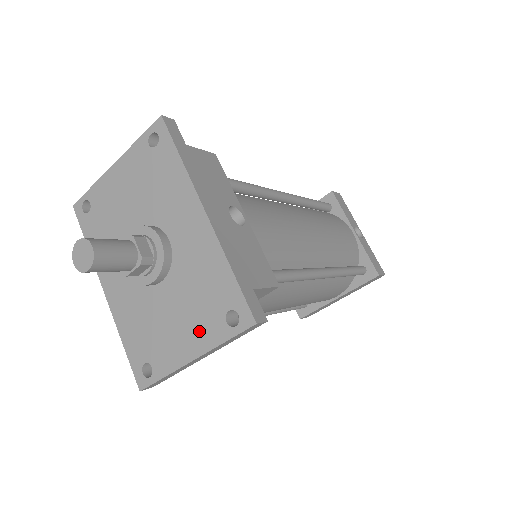
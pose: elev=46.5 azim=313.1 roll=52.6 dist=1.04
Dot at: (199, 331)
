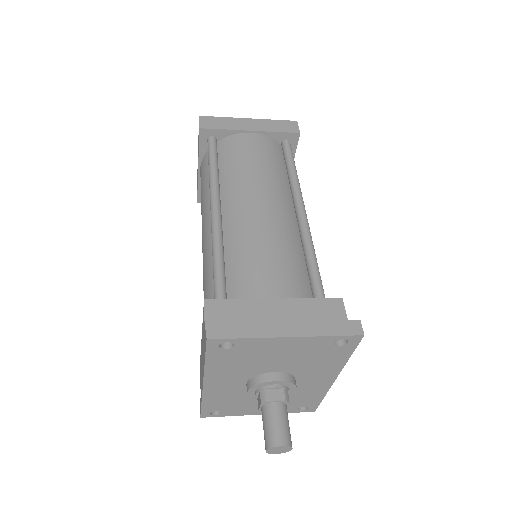
Dot at: occluded
